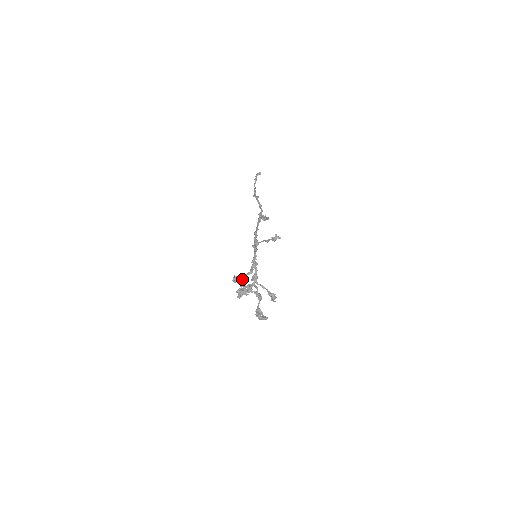
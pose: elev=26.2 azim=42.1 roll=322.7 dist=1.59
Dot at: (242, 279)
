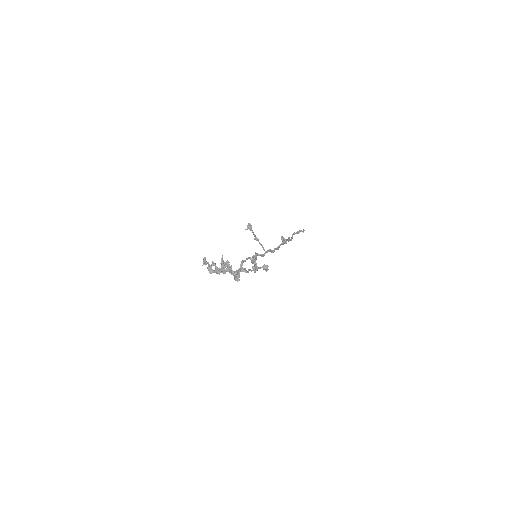
Dot at: occluded
